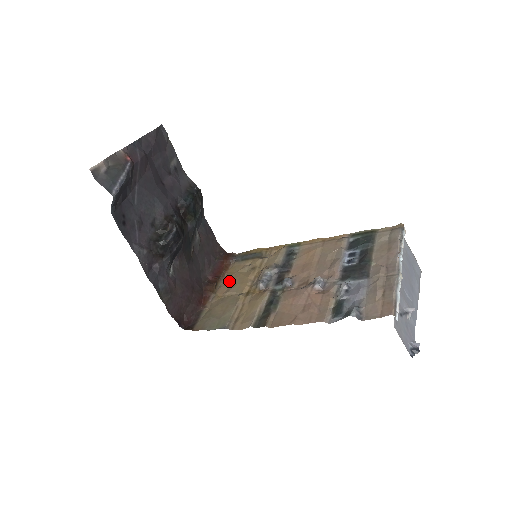
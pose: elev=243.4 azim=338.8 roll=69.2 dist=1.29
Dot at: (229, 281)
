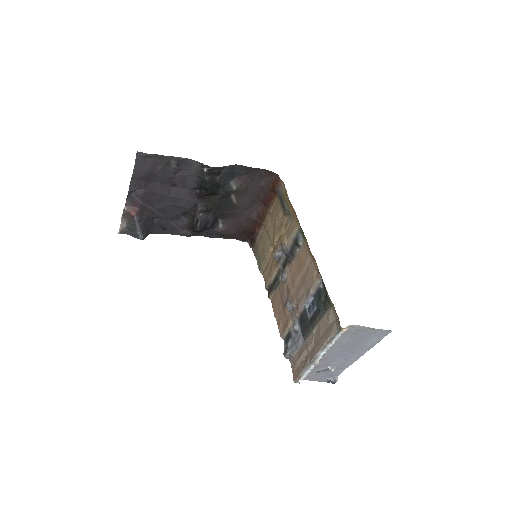
Dot at: (272, 218)
